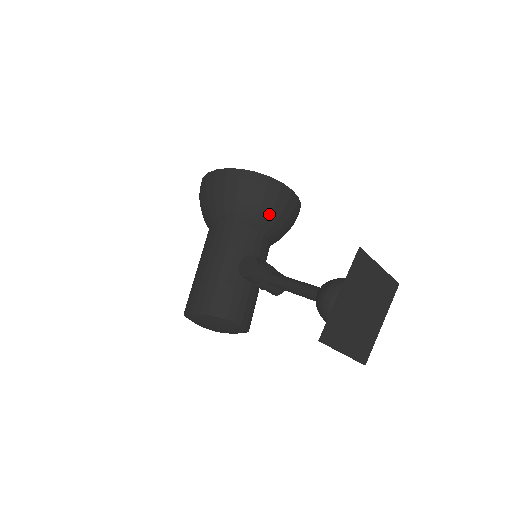
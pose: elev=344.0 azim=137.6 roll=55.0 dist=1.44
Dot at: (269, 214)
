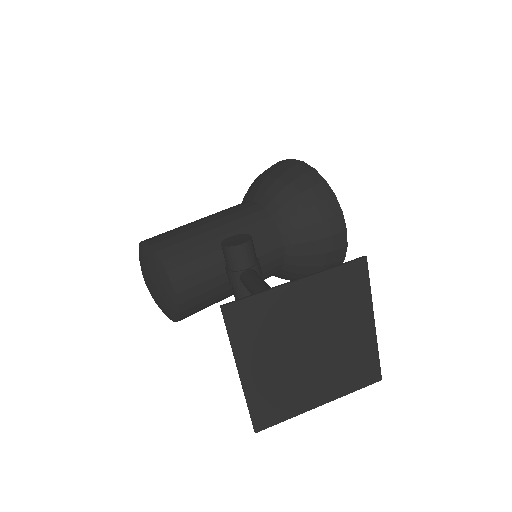
Dot at: (304, 227)
